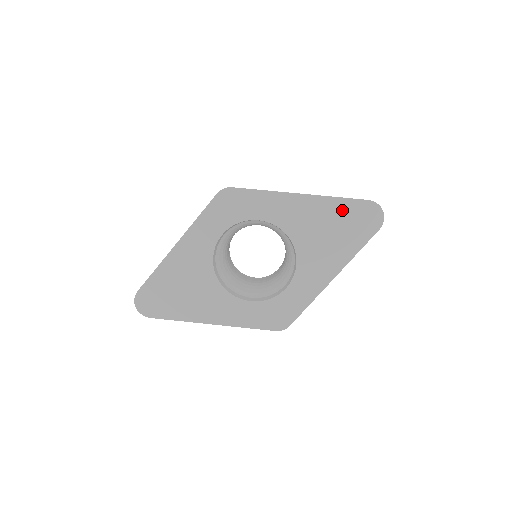
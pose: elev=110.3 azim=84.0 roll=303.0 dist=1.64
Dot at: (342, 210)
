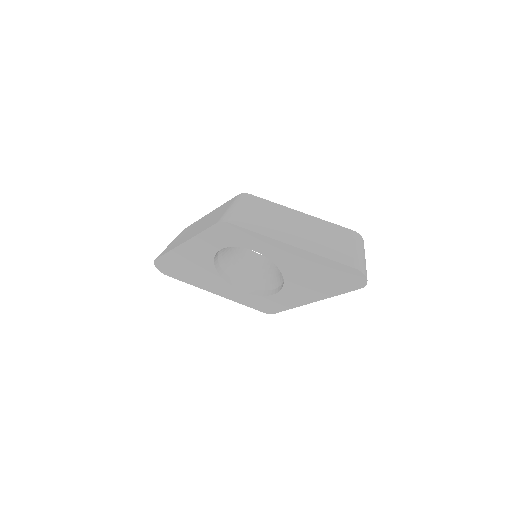
Dot at: (329, 267)
